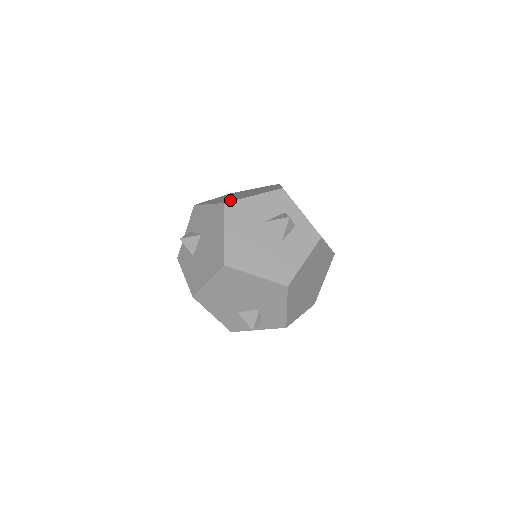
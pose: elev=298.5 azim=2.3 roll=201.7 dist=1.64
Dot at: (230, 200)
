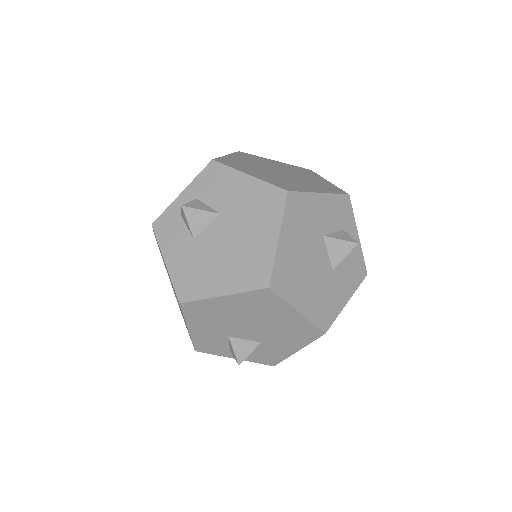
Dot at: (289, 186)
